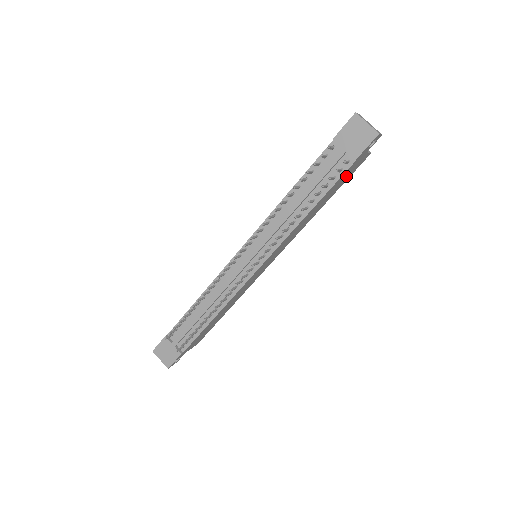
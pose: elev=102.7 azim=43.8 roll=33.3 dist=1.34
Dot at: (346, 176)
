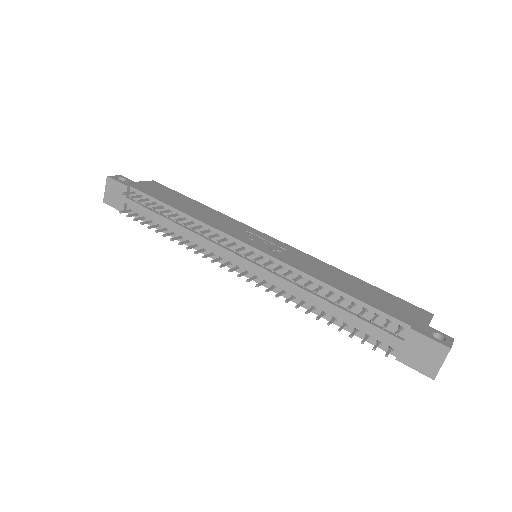
Dot at: occluded
